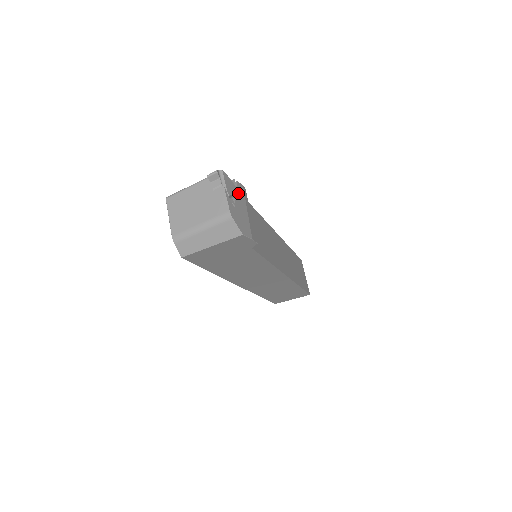
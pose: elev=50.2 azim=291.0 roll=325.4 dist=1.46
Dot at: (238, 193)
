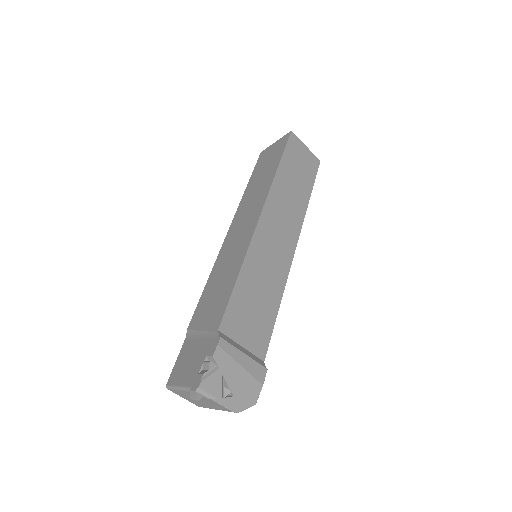
Dot at: (223, 369)
